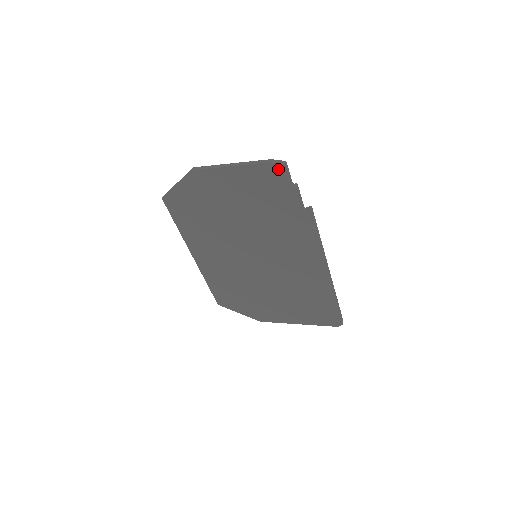
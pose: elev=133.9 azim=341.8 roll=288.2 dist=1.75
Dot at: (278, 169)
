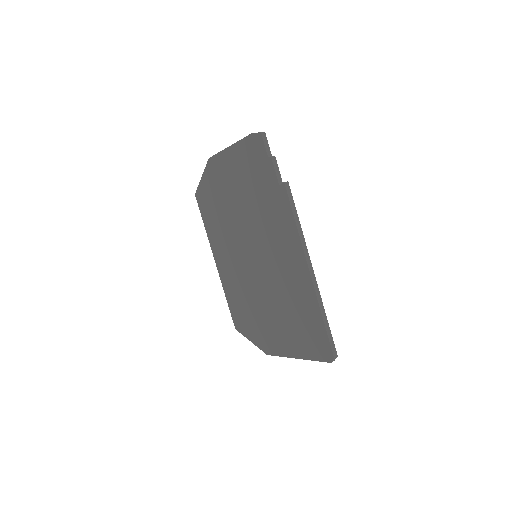
Dot at: (257, 139)
